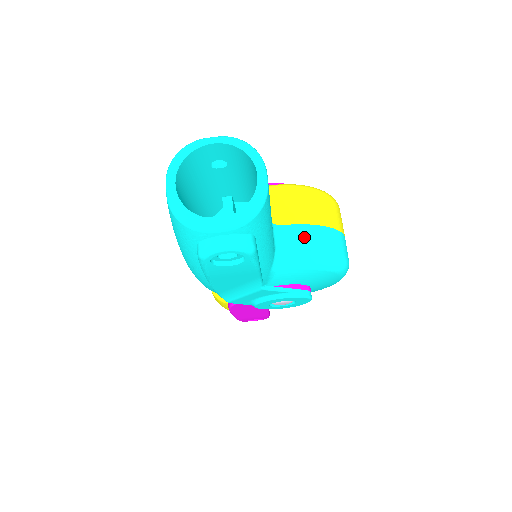
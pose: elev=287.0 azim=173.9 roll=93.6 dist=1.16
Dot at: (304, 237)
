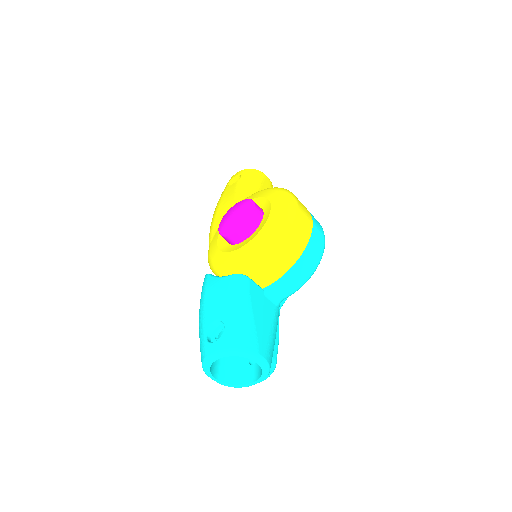
Dot at: (289, 282)
